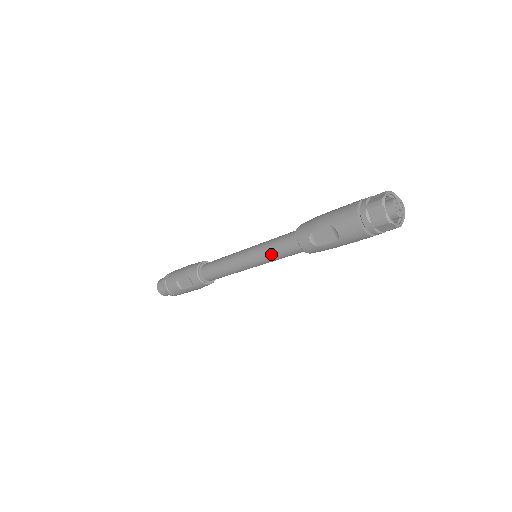
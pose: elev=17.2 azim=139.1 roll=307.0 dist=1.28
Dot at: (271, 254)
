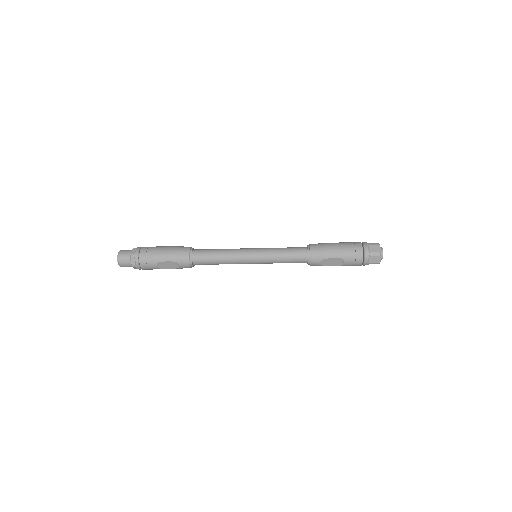
Dot at: (279, 262)
